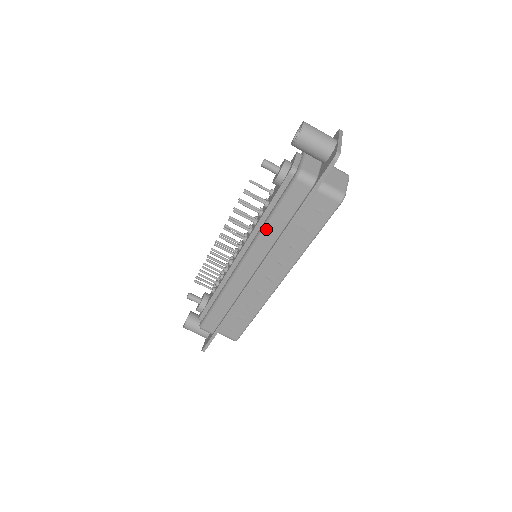
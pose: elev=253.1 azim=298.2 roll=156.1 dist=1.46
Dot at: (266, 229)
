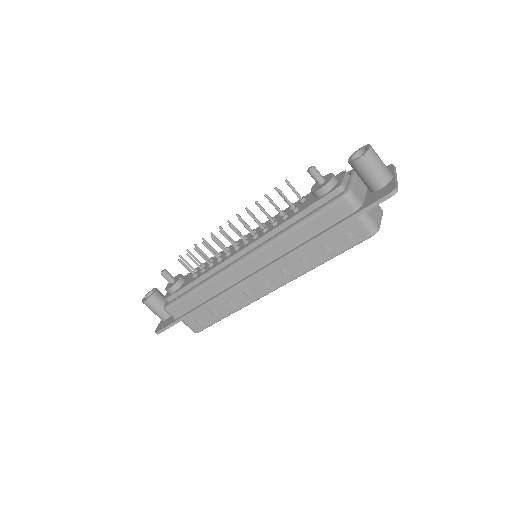
Dot at: (287, 235)
